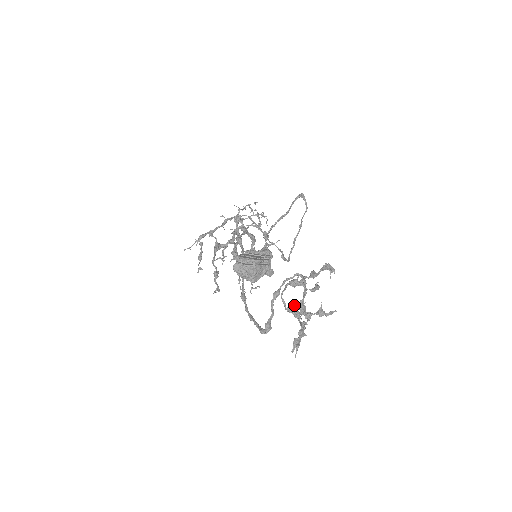
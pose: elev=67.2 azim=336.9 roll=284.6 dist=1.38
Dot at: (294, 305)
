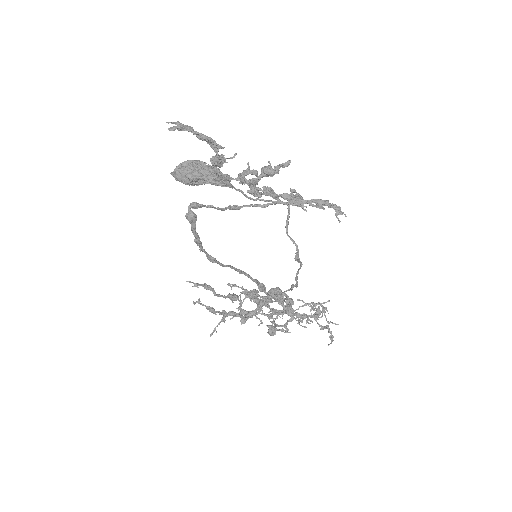
Dot at: occluded
